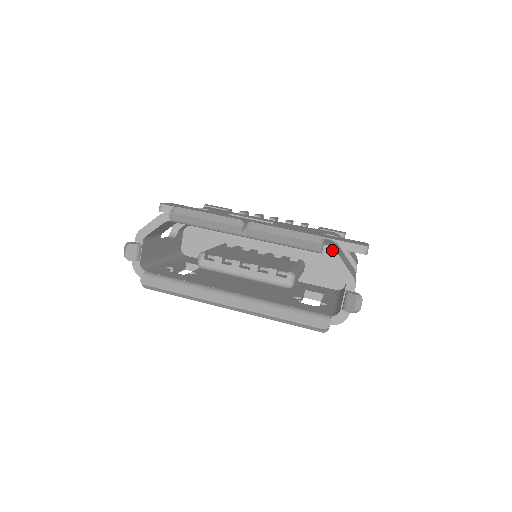
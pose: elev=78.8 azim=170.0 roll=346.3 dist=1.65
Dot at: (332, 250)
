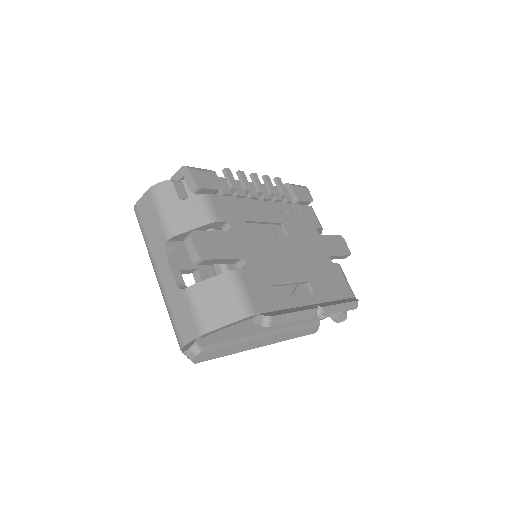
Dot at: occluded
